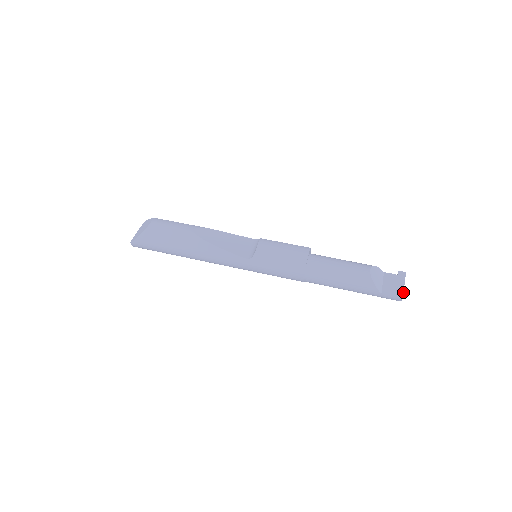
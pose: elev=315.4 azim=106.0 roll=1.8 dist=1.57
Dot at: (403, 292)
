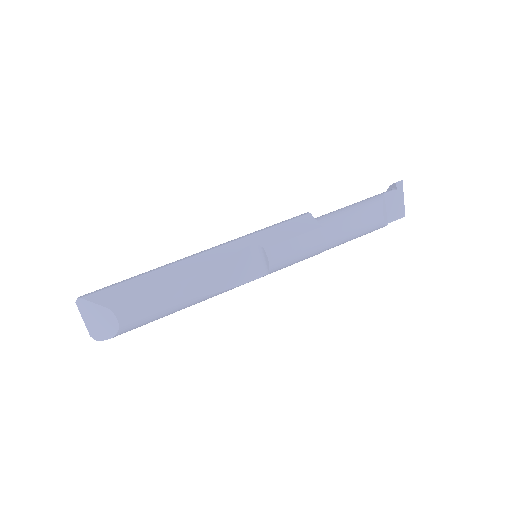
Dot at: (404, 209)
